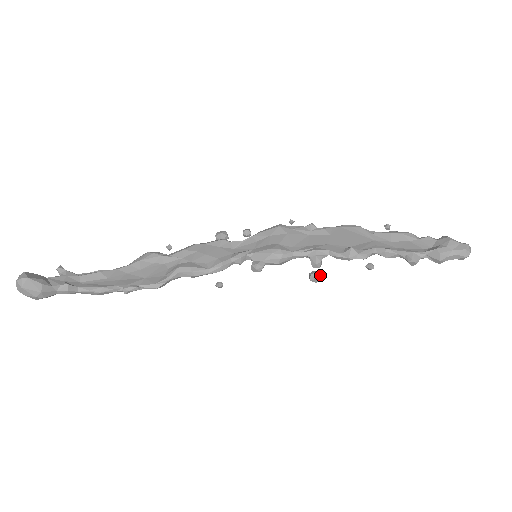
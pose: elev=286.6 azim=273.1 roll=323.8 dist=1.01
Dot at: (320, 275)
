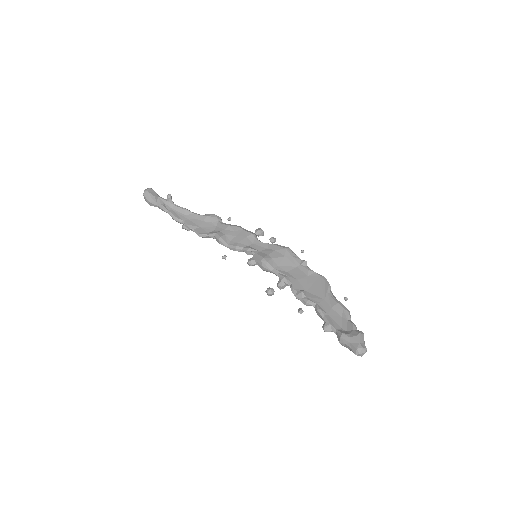
Dot at: (272, 293)
